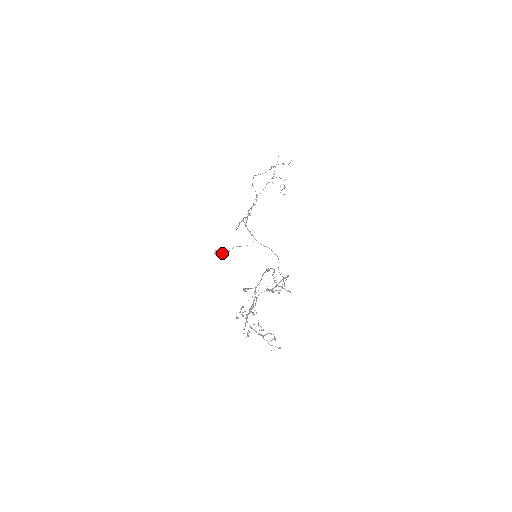
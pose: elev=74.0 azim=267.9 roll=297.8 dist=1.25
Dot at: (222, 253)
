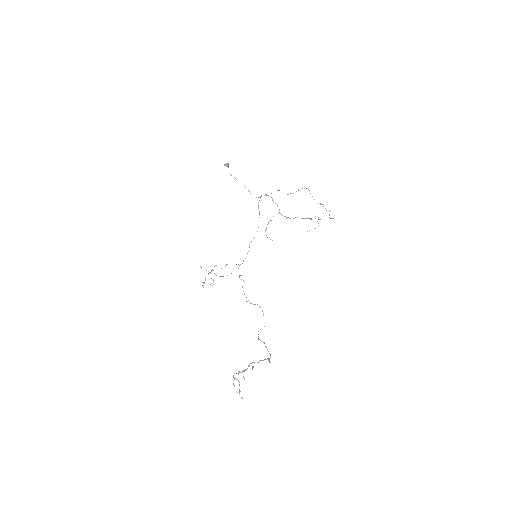
Dot at: occluded
